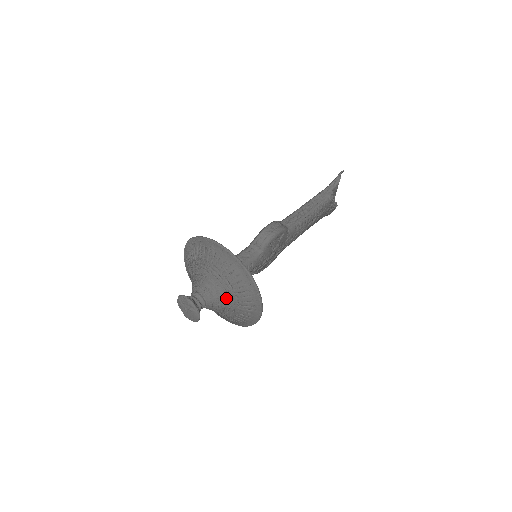
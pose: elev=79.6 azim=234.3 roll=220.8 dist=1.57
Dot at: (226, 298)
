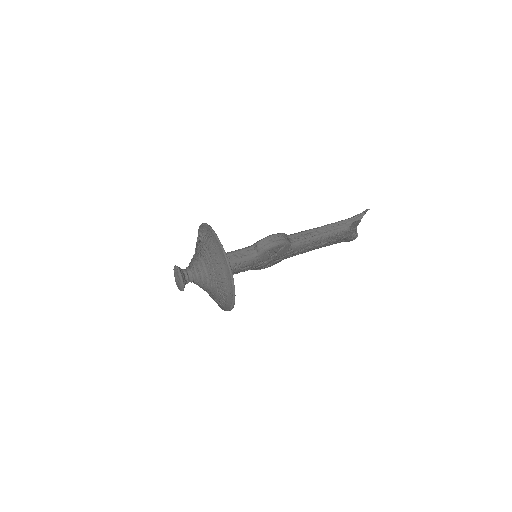
Dot at: (210, 282)
